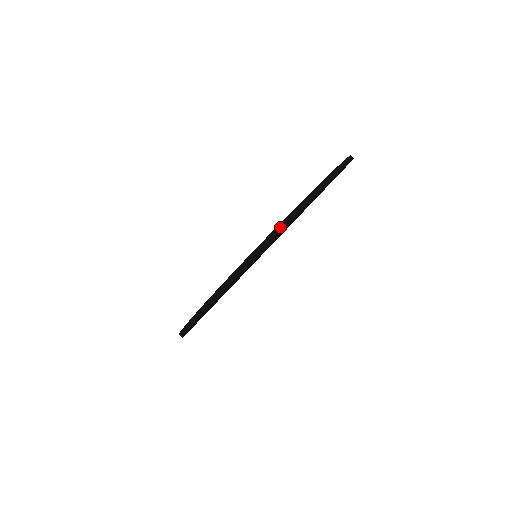
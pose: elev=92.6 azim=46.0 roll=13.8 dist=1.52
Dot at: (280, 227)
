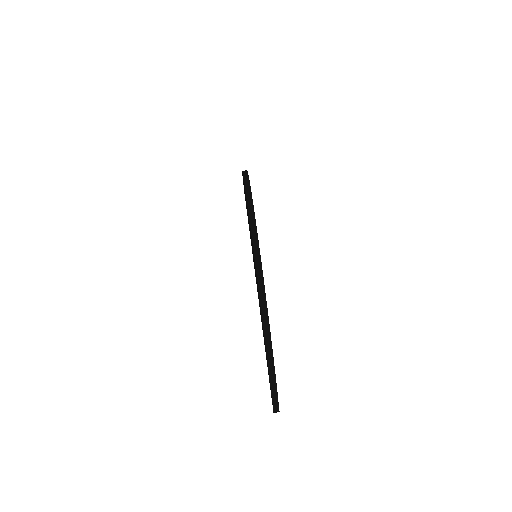
Dot at: (247, 184)
